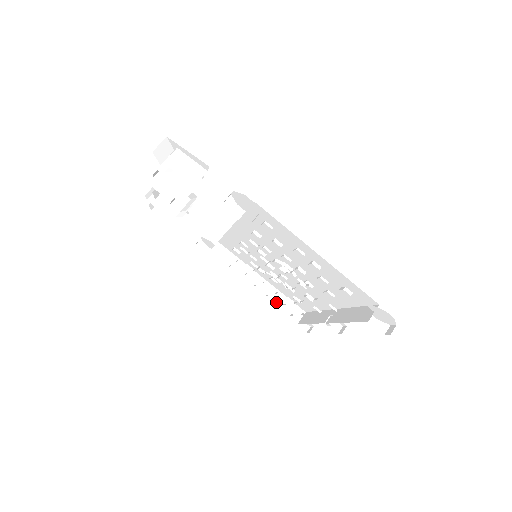
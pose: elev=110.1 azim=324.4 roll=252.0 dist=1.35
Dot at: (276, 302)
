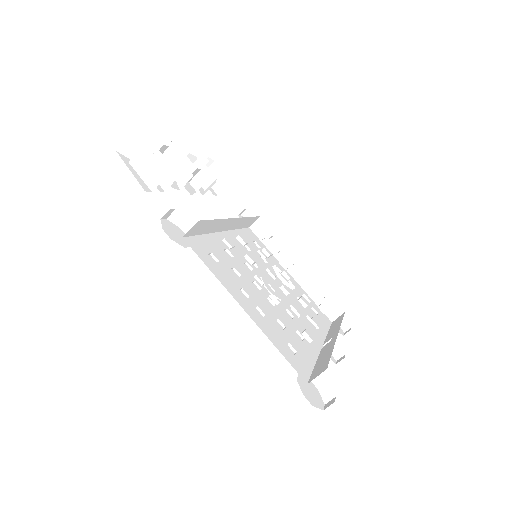
Dot at: occluded
